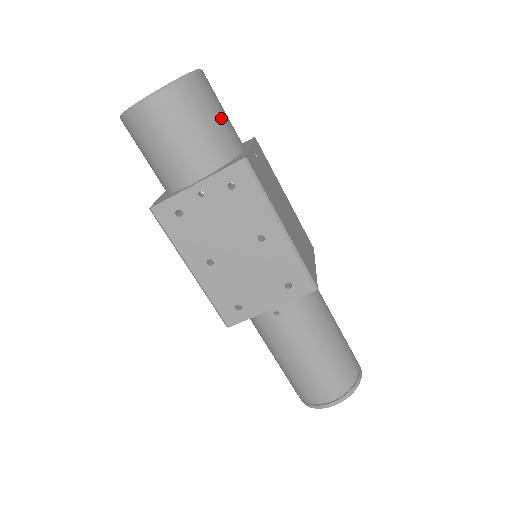
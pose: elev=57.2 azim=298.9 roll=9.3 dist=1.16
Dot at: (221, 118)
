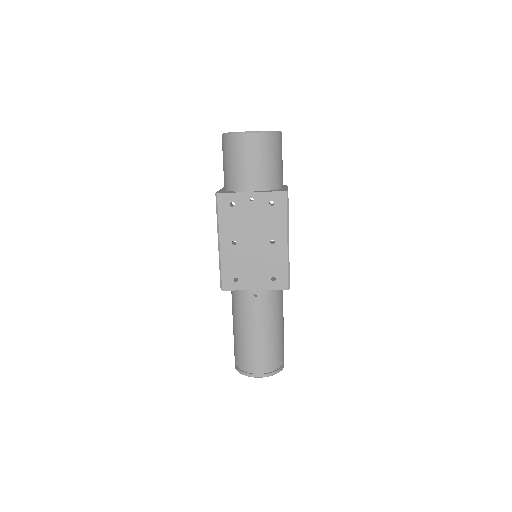
Dot at: (281, 164)
